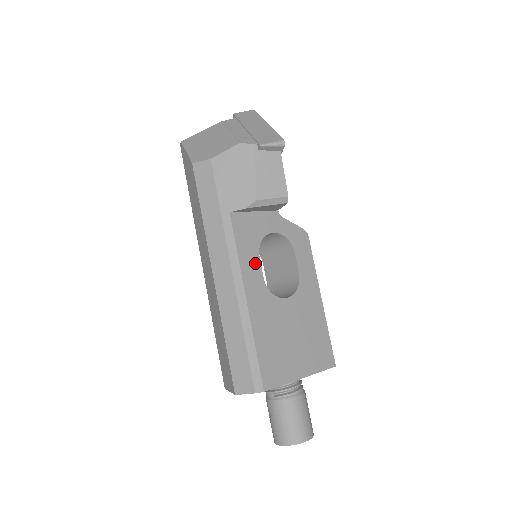
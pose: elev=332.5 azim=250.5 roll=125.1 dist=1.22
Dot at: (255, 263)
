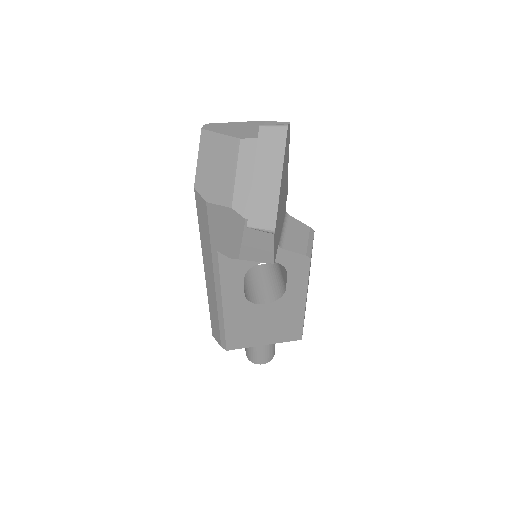
Dot at: (238, 284)
